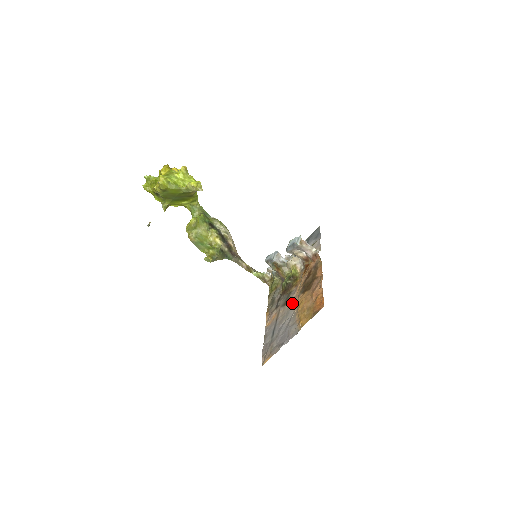
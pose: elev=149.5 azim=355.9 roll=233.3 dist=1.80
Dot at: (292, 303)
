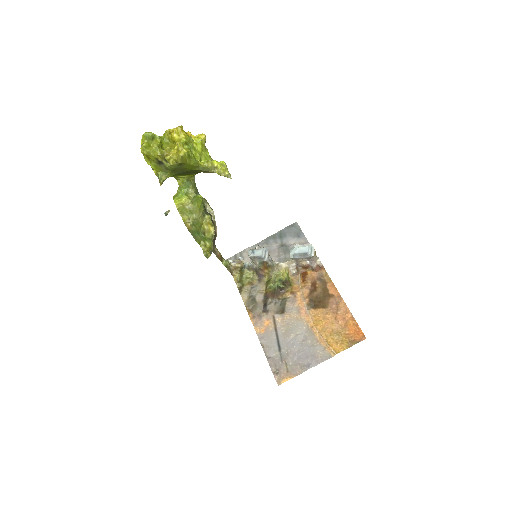
Dot at: (297, 315)
